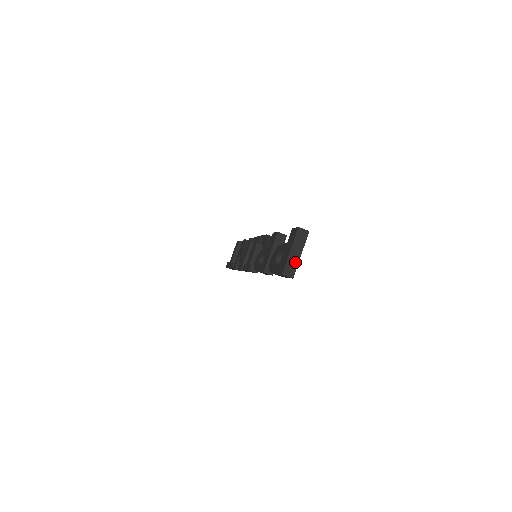
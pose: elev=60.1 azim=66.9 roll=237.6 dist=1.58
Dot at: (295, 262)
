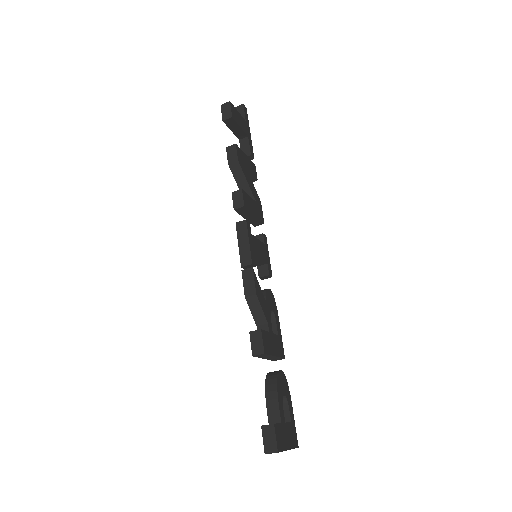
Dot at: occluded
